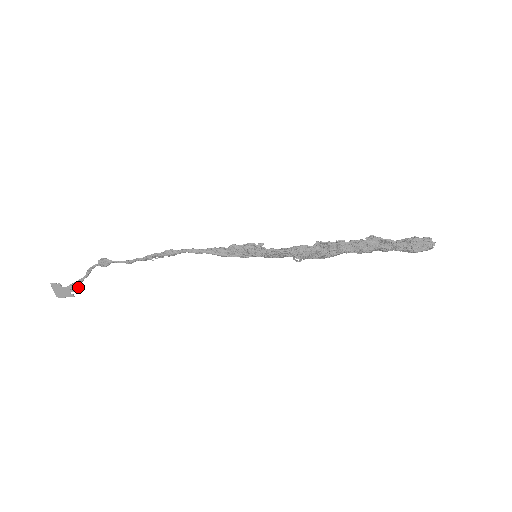
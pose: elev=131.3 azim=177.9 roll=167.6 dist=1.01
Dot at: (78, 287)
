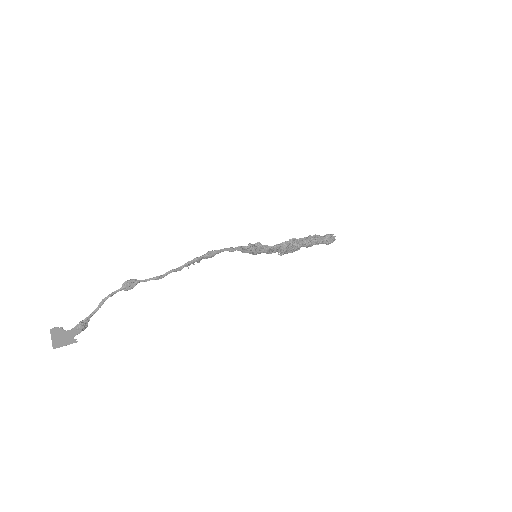
Dot at: (86, 326)
